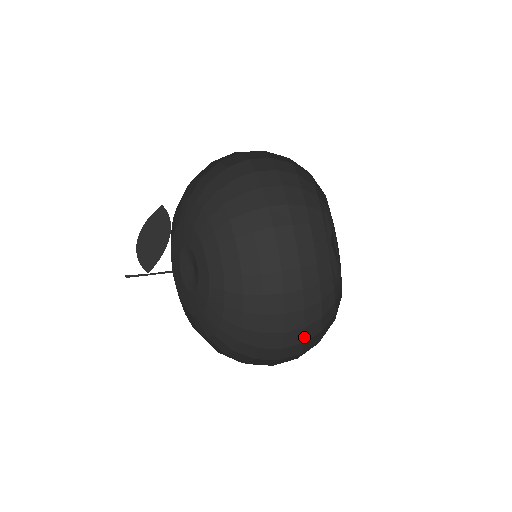
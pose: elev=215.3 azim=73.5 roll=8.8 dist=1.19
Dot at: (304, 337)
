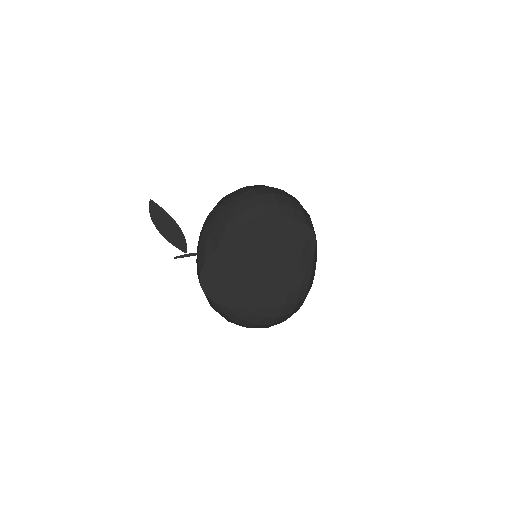
Dot at: occluded
